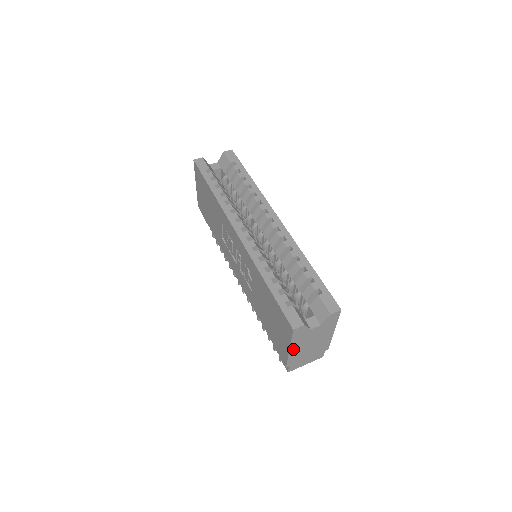
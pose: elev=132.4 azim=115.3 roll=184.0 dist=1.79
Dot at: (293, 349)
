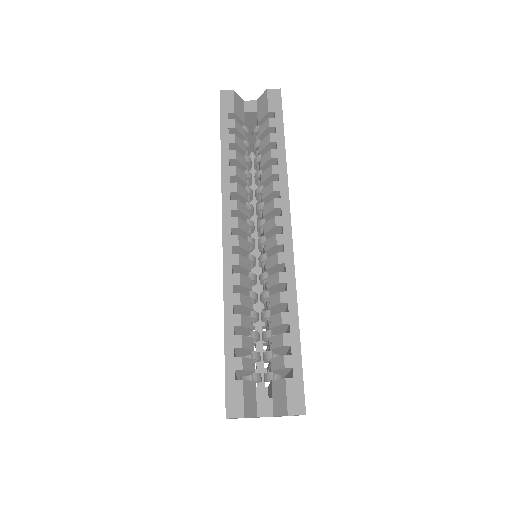
Dot at: occluded
